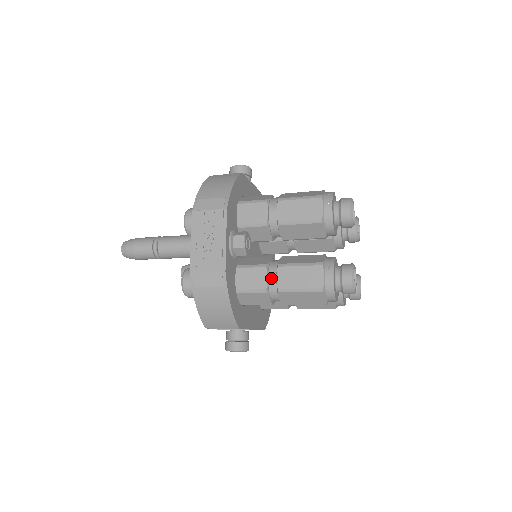
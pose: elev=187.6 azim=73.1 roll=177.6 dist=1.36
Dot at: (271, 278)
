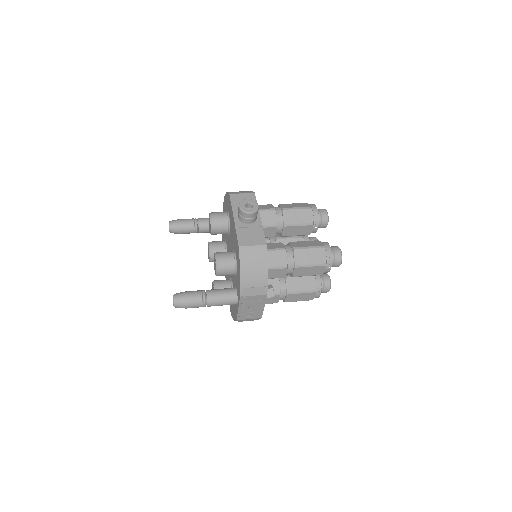
Dot at: (281, 298)
